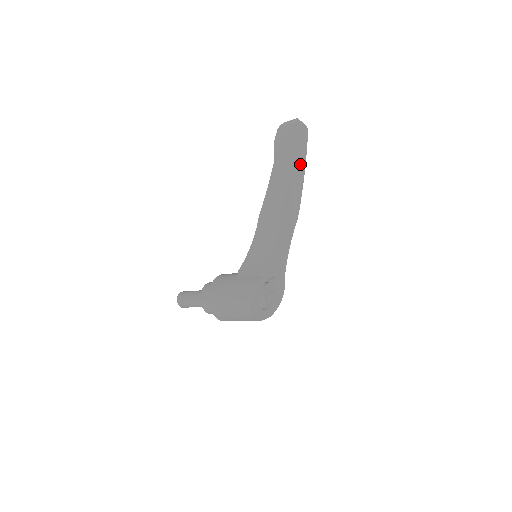
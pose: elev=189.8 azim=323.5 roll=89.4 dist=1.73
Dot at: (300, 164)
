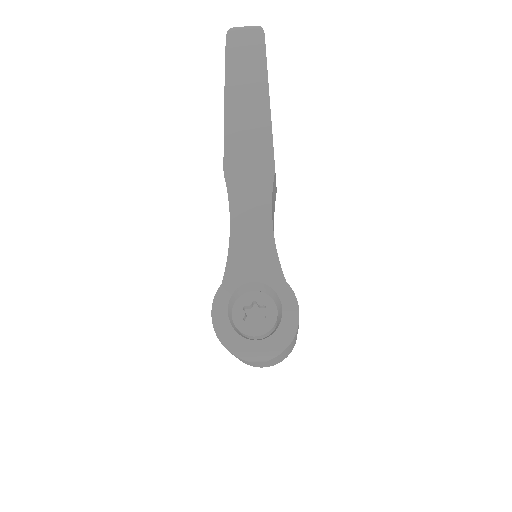
Dot at: (252, 87)
